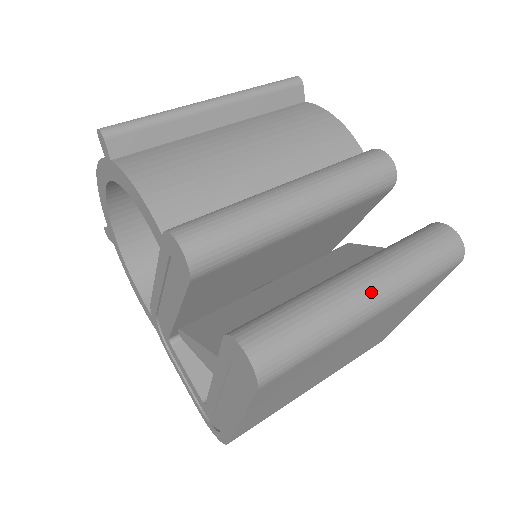
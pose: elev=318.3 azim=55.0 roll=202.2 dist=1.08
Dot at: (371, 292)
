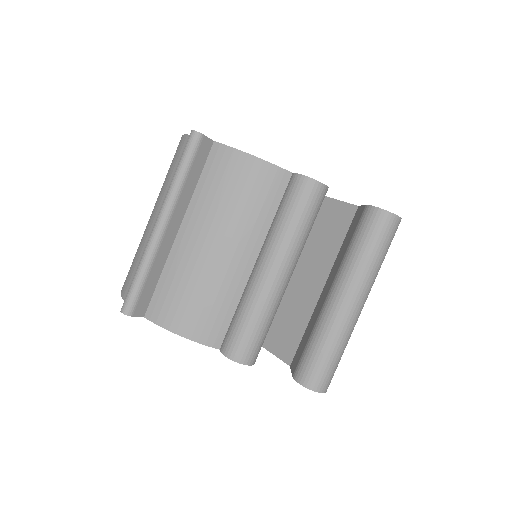
Dot at: (356, 305)
